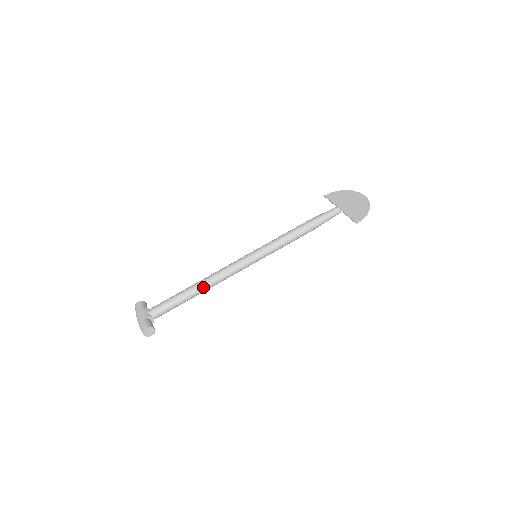
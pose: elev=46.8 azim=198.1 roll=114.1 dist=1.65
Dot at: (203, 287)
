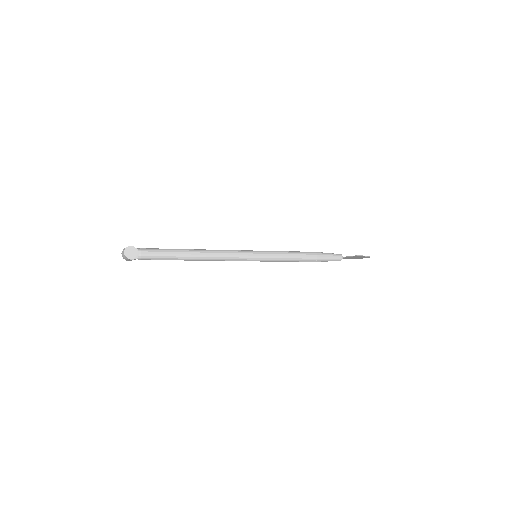
Dot at: (198, 252)
